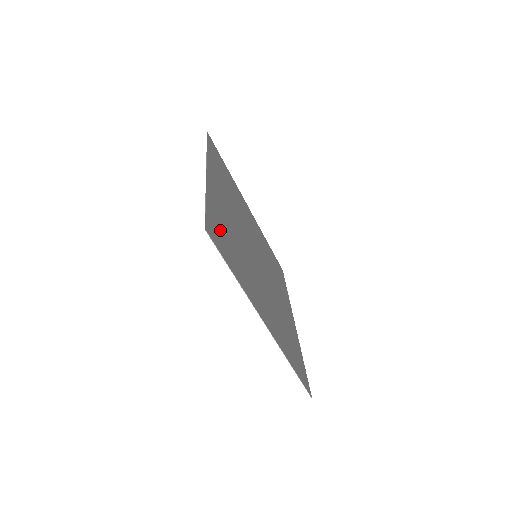
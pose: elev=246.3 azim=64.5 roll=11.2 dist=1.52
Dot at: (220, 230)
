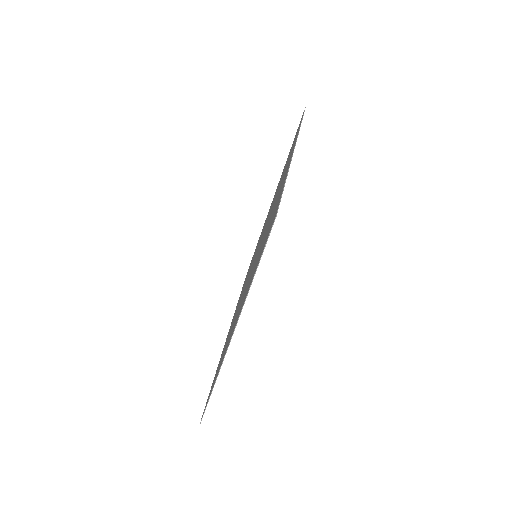
Dot at: occluded
